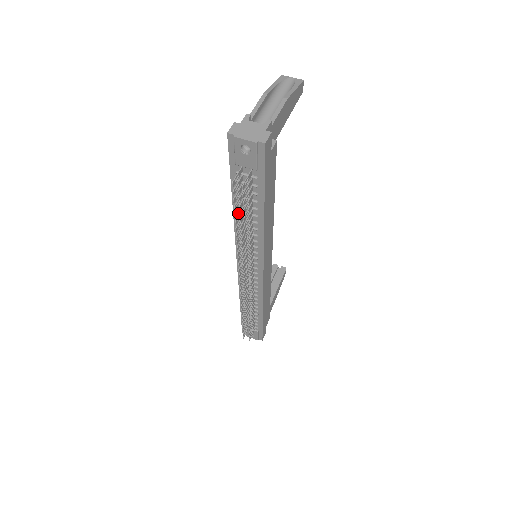
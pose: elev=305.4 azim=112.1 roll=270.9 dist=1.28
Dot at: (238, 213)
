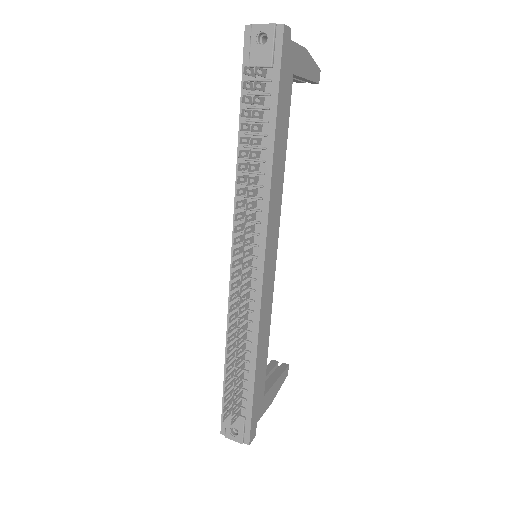
Dot at: (243, 153)
